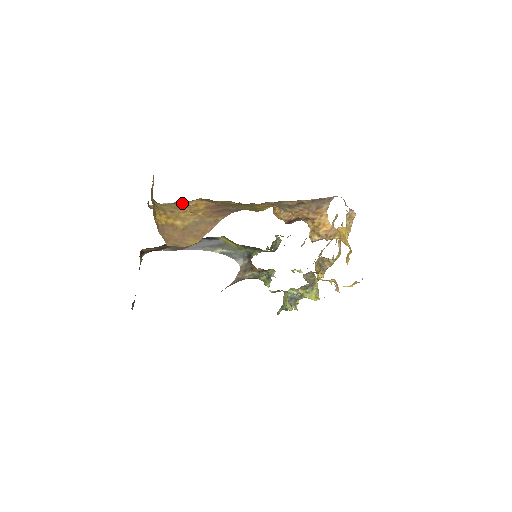
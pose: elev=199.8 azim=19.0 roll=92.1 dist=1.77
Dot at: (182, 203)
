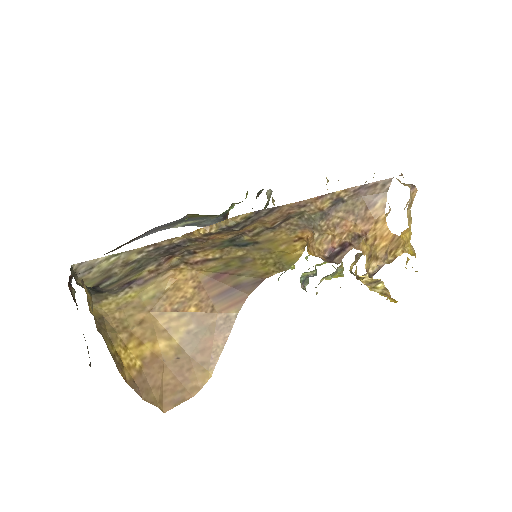
Dot at: (147, 285)
